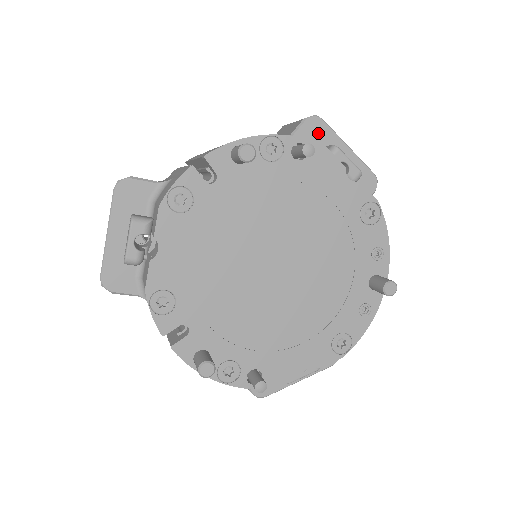
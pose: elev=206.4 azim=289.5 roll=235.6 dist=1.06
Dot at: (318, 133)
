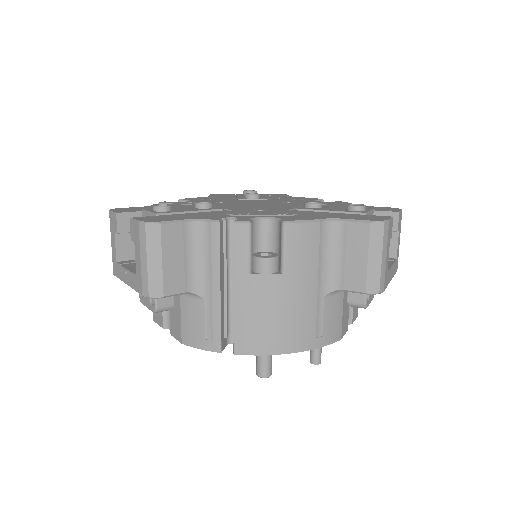
Dot at: occluded
